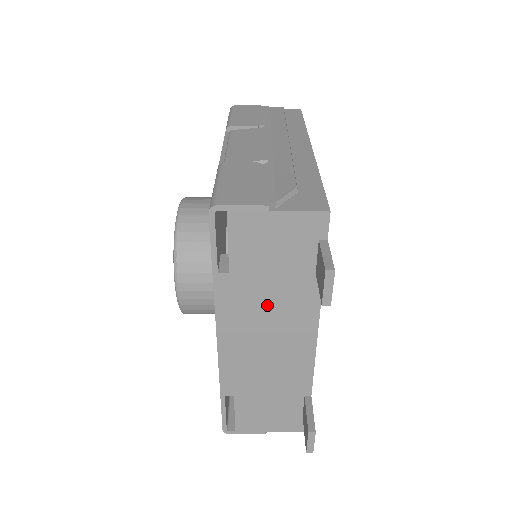
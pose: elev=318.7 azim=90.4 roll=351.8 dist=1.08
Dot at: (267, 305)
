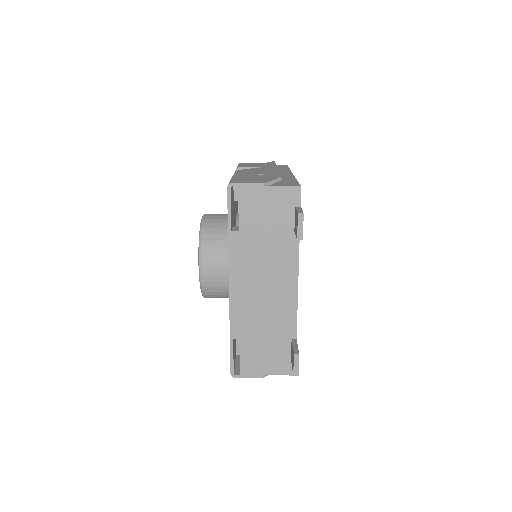
Dot at: (263, 257)
